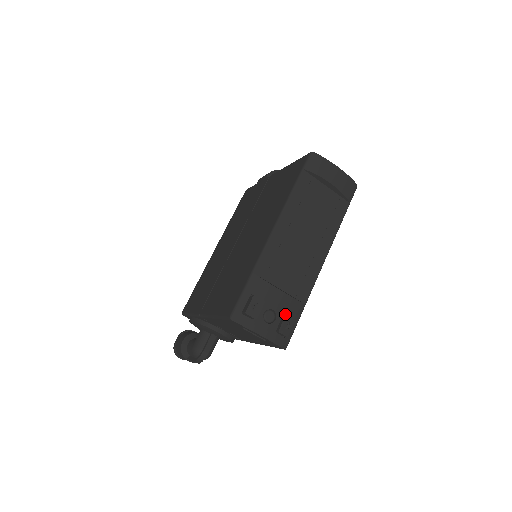
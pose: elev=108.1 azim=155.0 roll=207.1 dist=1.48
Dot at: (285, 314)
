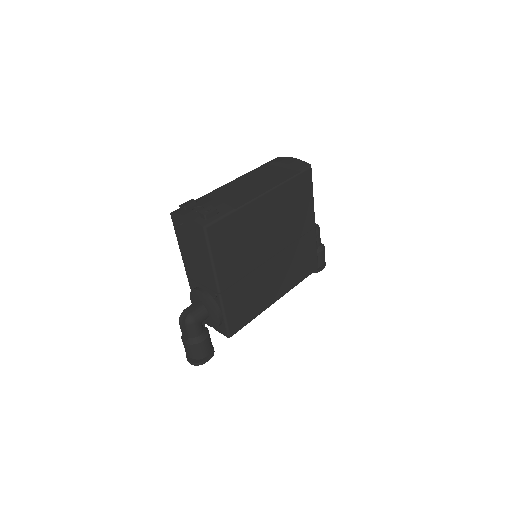
Dot at: (209, 206)
